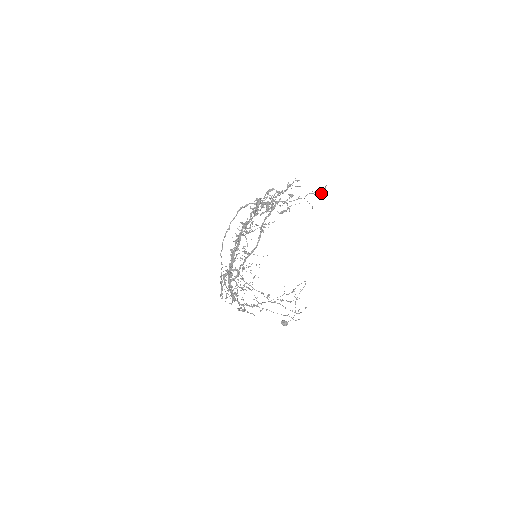
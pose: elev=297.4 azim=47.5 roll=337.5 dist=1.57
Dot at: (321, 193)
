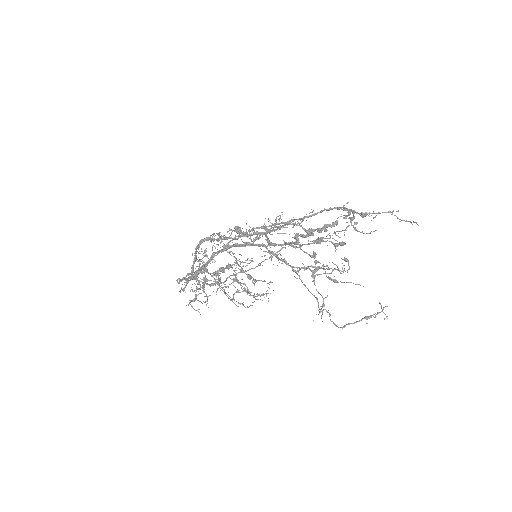
Dot at: occluded
